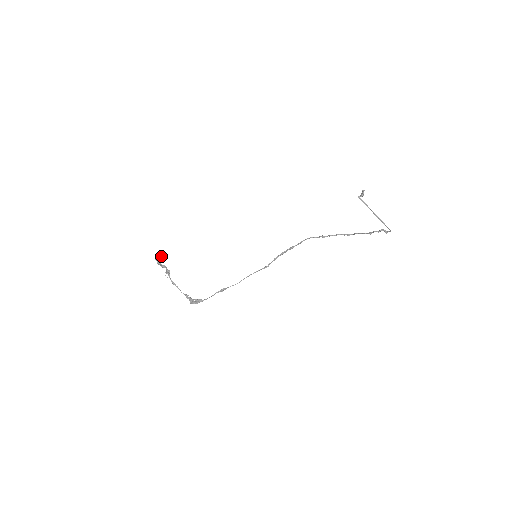
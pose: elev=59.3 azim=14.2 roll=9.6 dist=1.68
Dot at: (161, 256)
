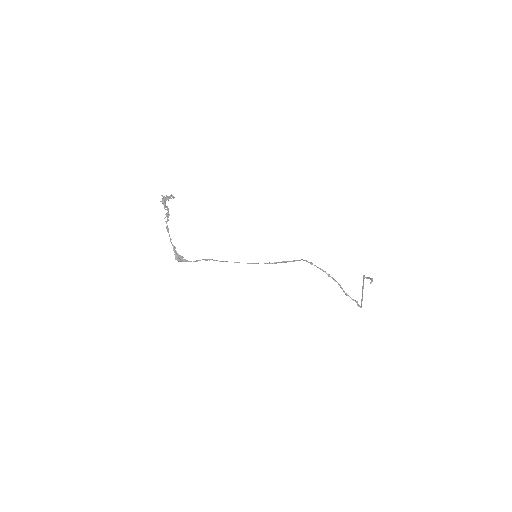
Dot at: (169, 197)
